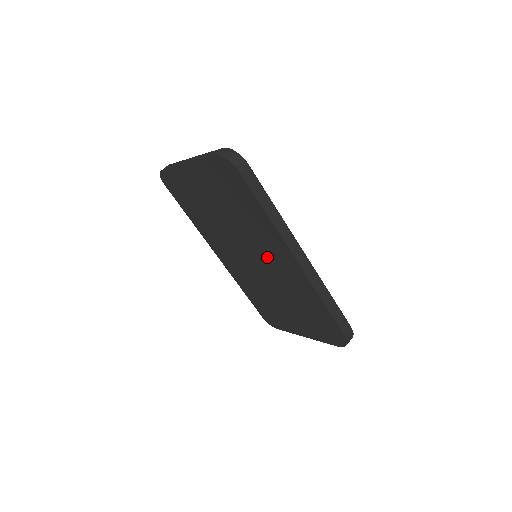
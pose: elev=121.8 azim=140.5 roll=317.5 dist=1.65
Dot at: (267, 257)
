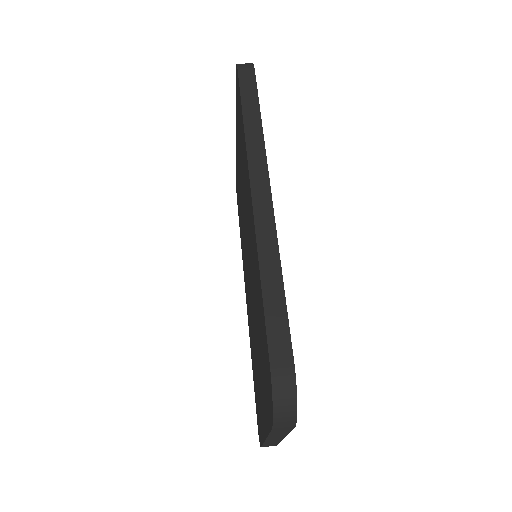
Dot at: (248, 228)
